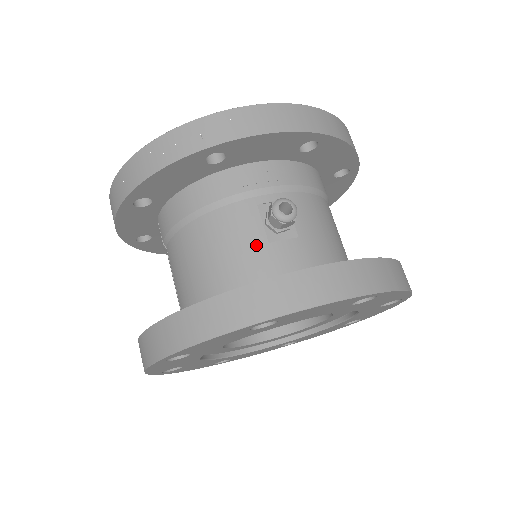
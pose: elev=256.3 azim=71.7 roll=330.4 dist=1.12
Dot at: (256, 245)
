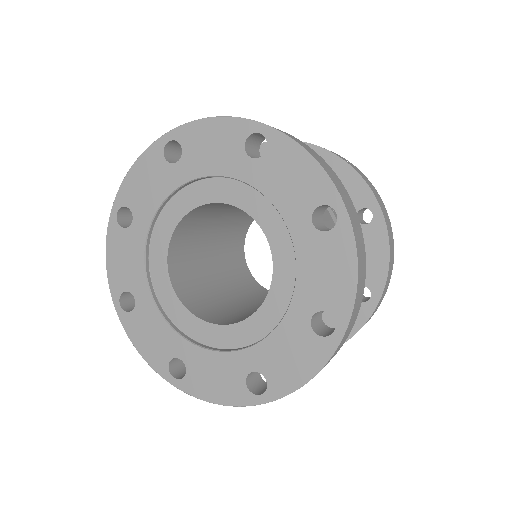
Dot at: occluded
